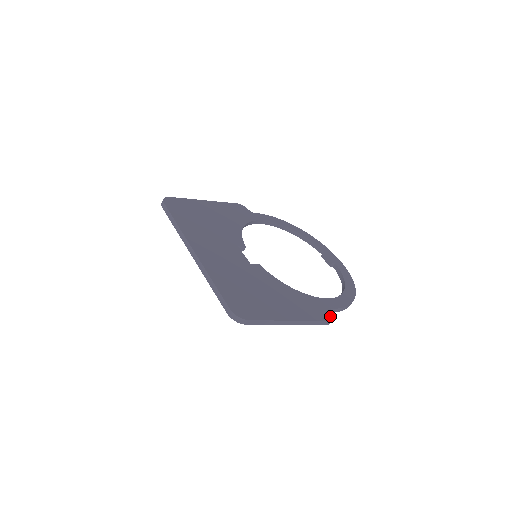
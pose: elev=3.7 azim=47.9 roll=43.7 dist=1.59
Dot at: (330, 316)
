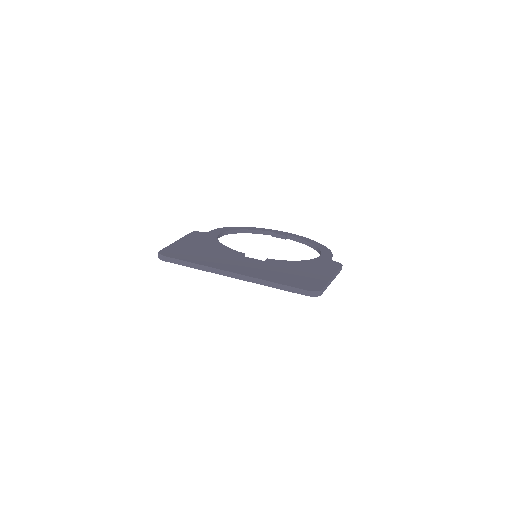
Dot at: (338, 263)
